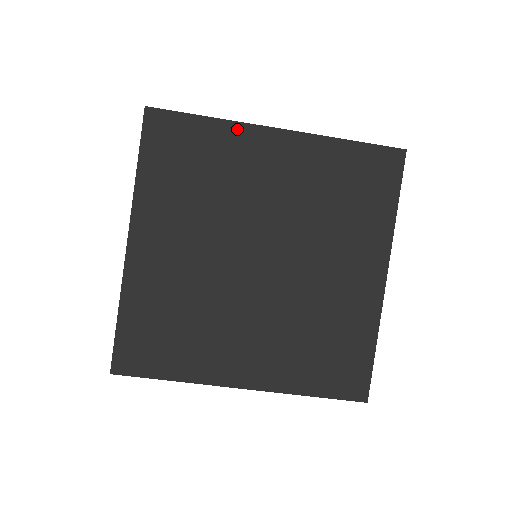
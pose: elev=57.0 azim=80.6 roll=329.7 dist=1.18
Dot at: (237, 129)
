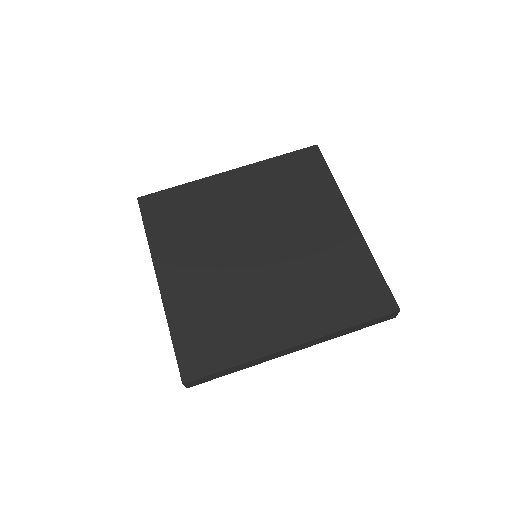
Dot at: (202, 183)
